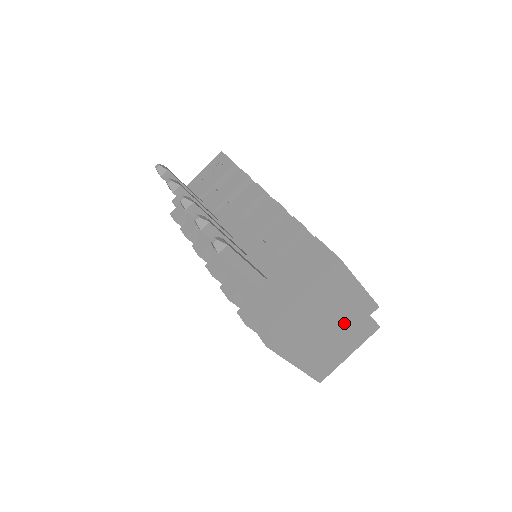
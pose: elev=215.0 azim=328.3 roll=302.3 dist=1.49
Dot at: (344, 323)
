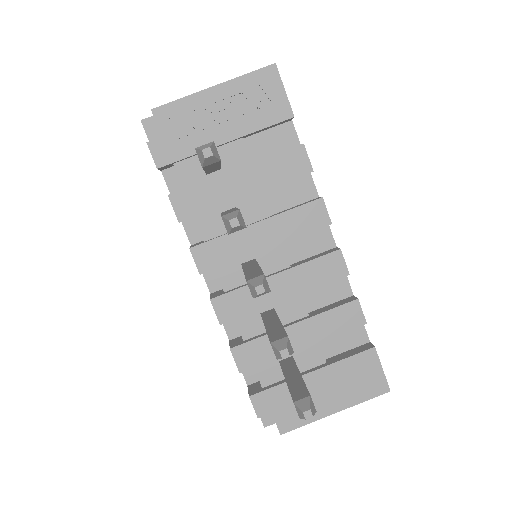
Dot at: occluded
